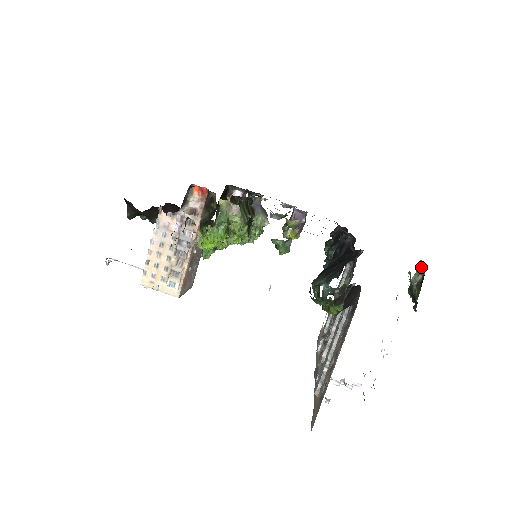
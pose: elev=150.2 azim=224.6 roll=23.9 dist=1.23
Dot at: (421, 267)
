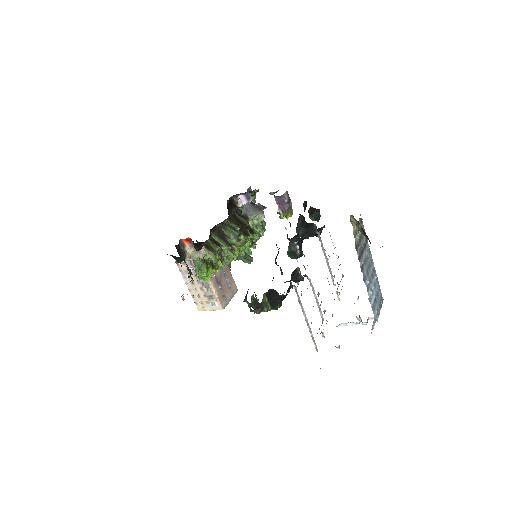
Dot at: (355, 219)
